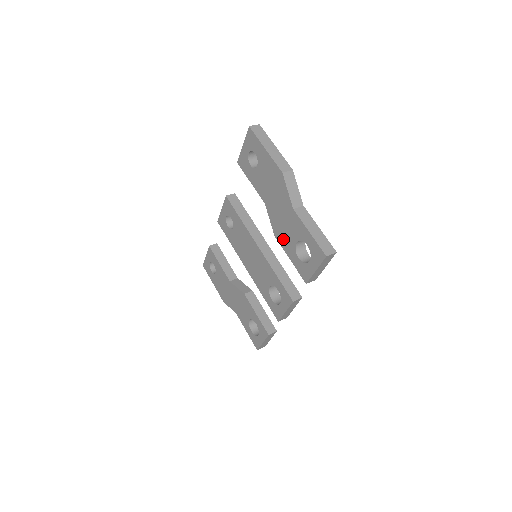
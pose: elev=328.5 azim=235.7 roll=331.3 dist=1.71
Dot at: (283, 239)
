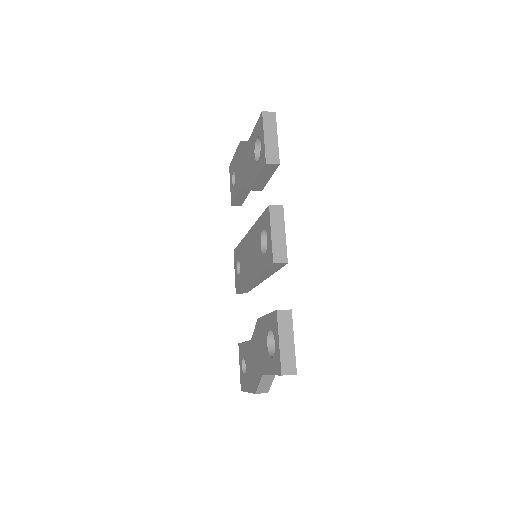
Dot at: (251, 176)
